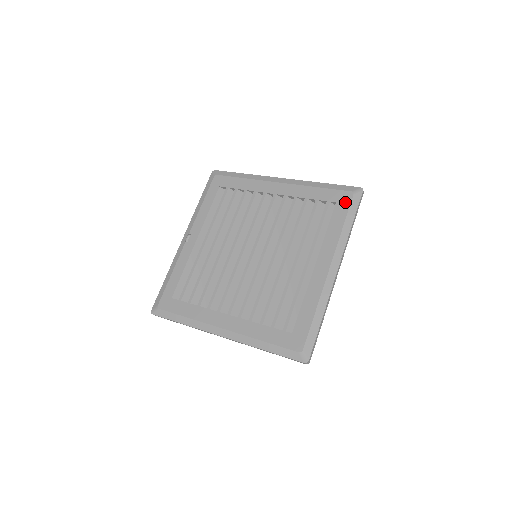
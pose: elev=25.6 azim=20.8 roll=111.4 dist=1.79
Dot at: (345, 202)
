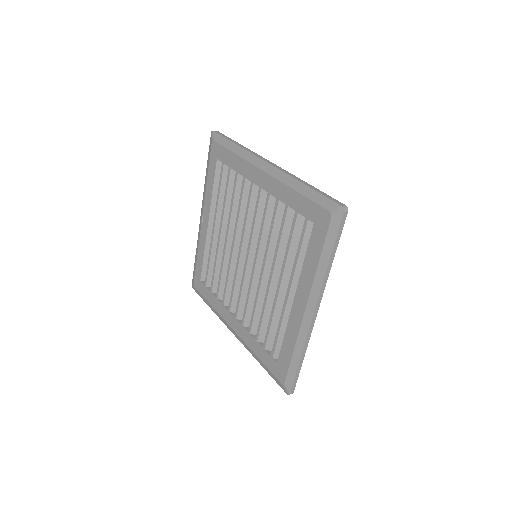
Dot at: (322, 226)
